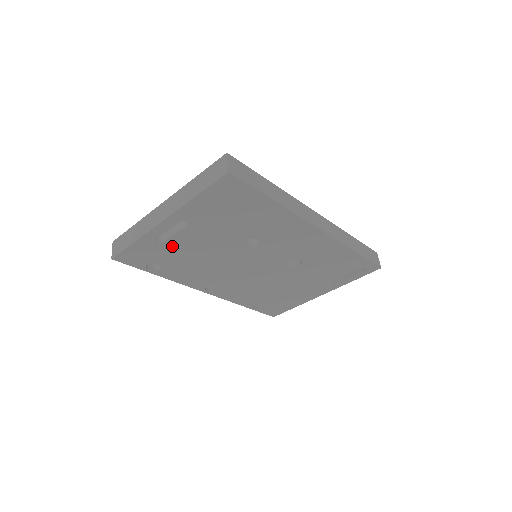
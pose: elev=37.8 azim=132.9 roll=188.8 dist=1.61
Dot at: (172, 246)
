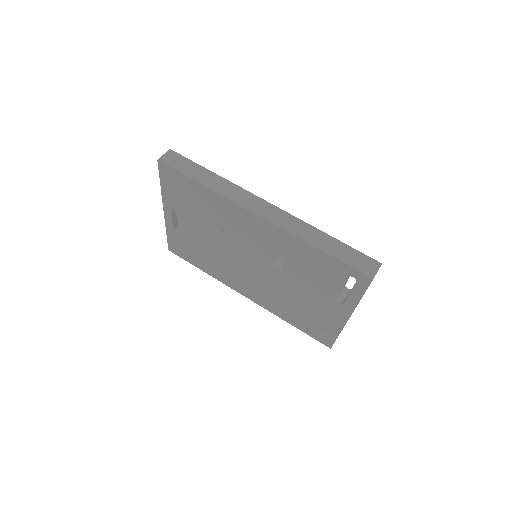
Dot at: (186, 237)
